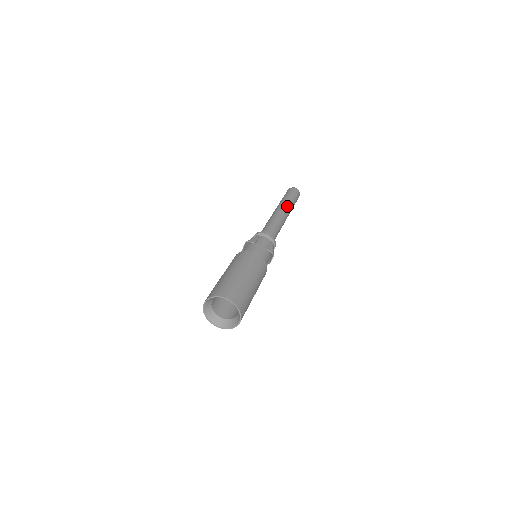
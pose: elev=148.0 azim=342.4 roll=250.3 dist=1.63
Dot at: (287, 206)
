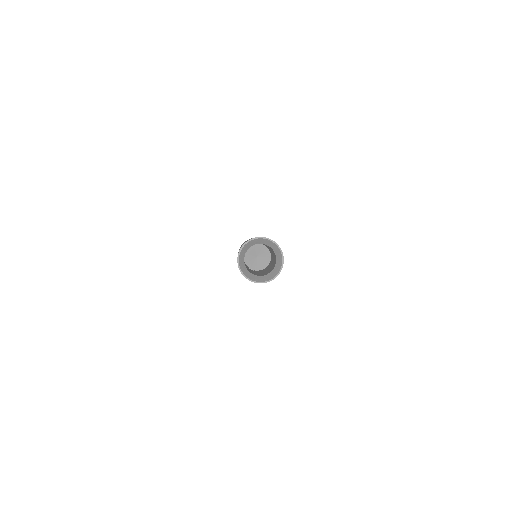
Dot at: occluded
